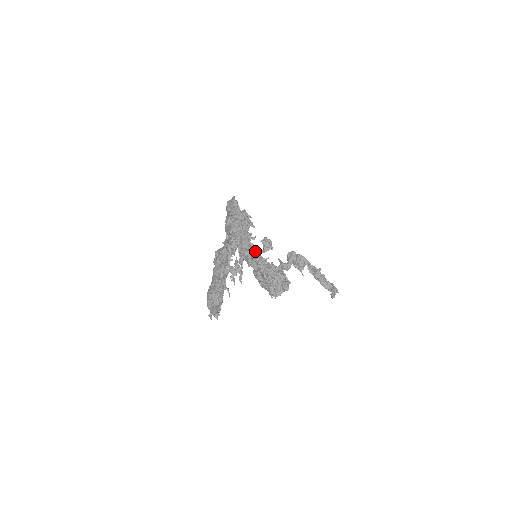
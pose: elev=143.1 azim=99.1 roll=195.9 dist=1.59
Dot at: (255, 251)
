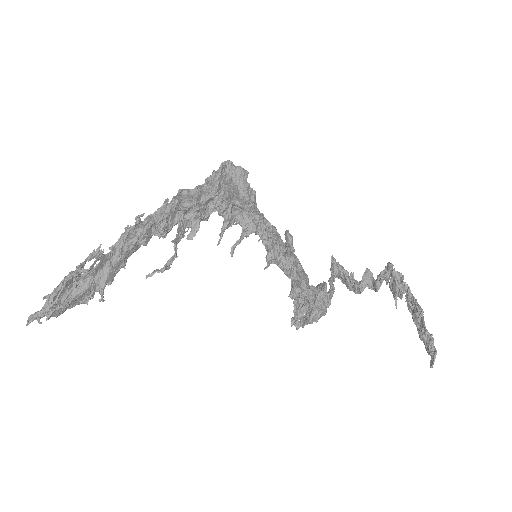
Dot at: (275, 248)
